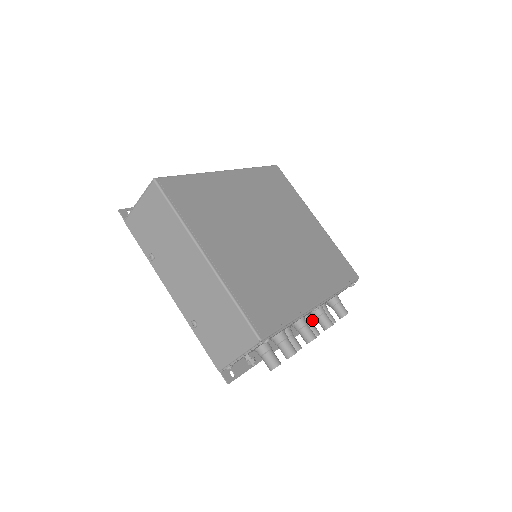
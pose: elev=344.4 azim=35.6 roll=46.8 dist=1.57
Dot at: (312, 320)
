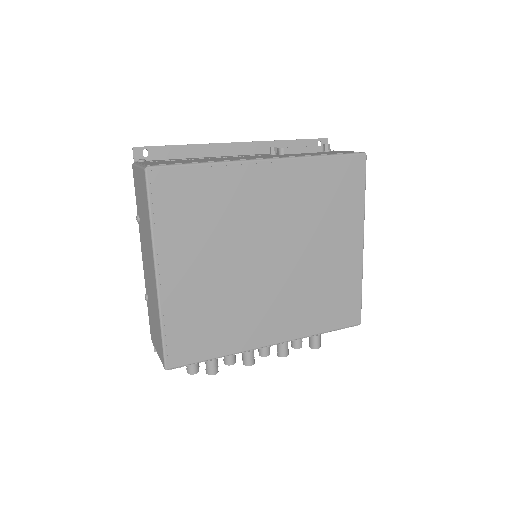
Dot at: occluded
